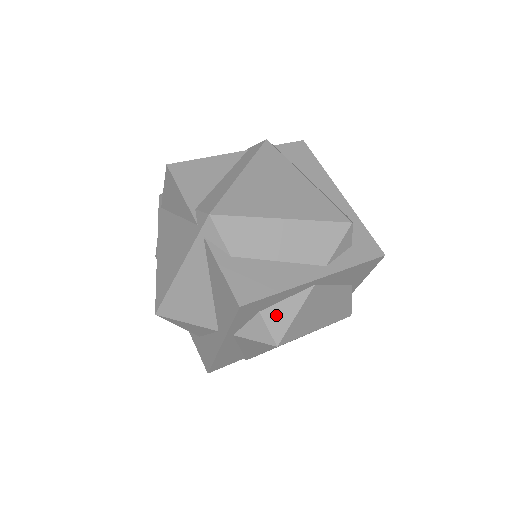
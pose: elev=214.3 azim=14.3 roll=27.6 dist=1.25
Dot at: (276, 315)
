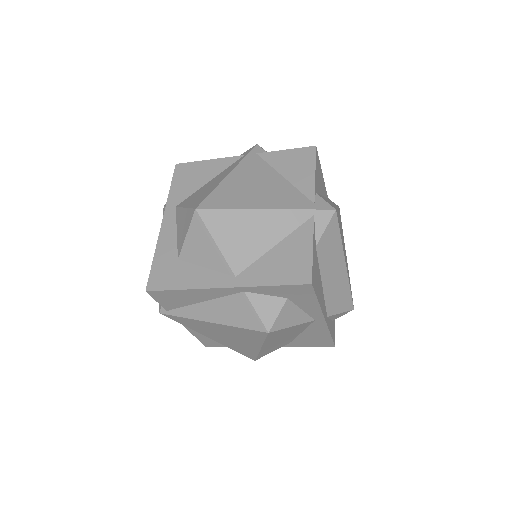
Dot at: (289, 312)
